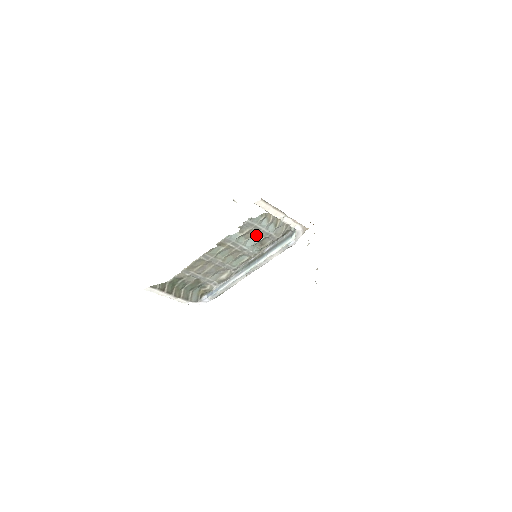
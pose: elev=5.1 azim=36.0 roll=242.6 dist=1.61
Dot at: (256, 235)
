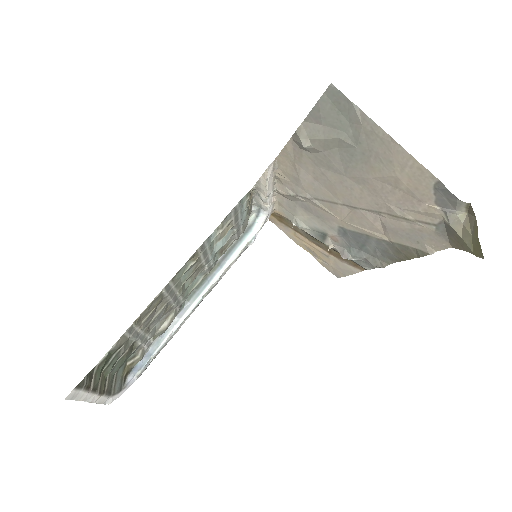
Dot at: (226, 233)
